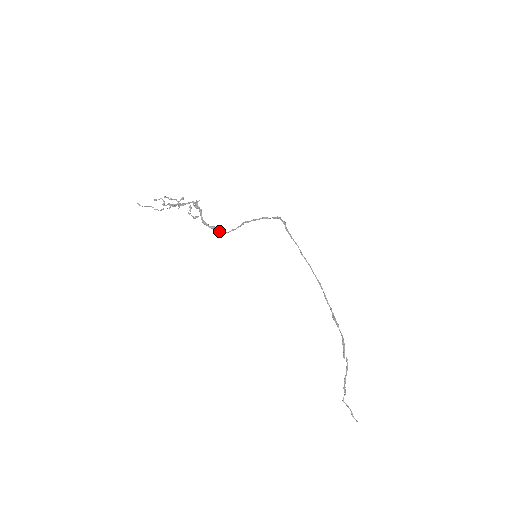
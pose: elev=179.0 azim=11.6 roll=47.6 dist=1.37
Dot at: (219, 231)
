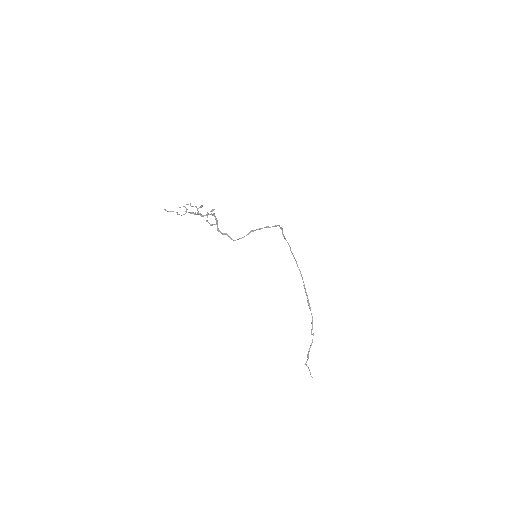
Dot at: (230, 238)
